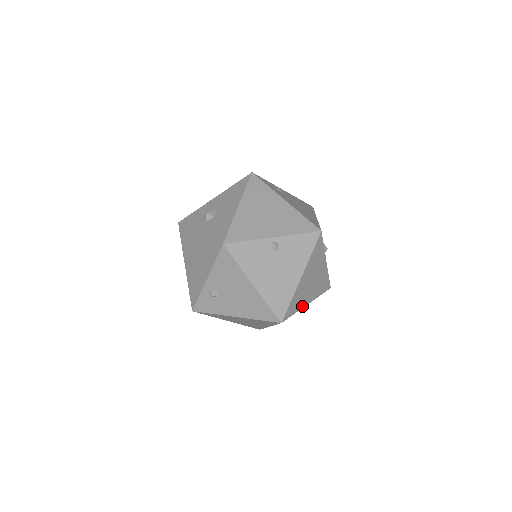
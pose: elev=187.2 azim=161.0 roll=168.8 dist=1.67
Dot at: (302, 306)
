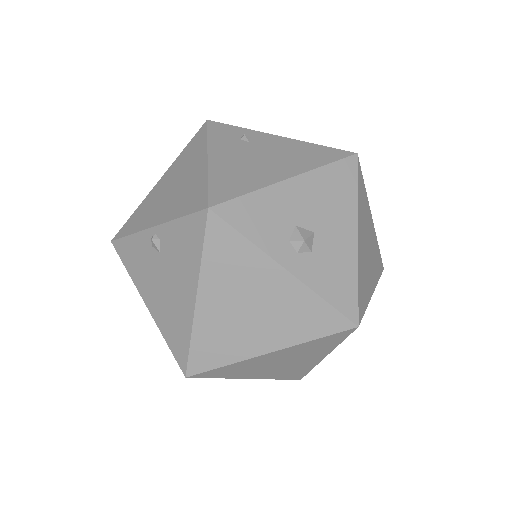
Dot at: (247, 354)
